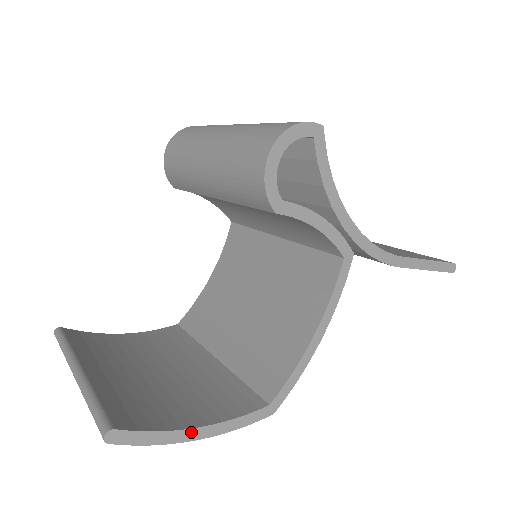
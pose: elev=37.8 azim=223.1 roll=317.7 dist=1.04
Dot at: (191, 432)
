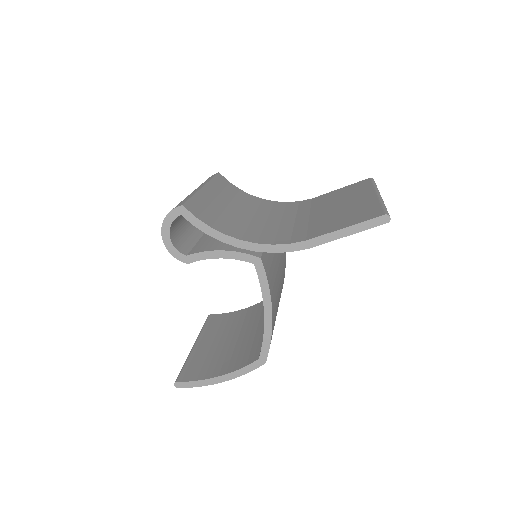
Dot at: (217, 379)
